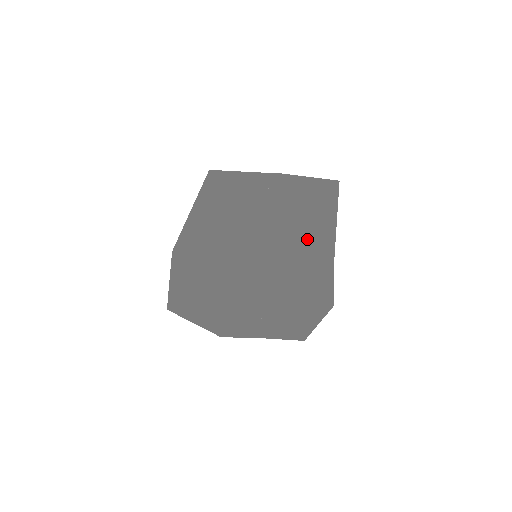
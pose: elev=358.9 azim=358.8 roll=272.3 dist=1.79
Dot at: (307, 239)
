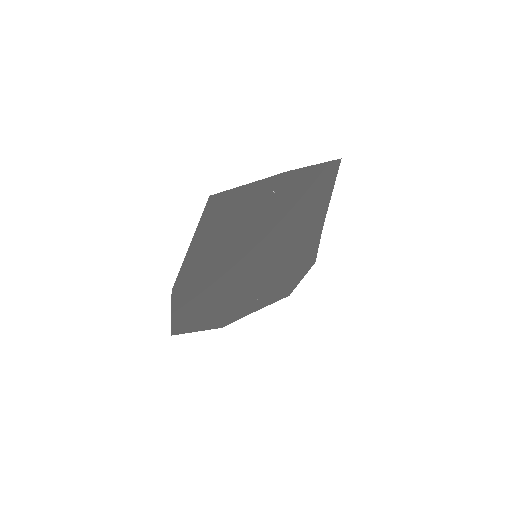
Dot at: (303, 223)
